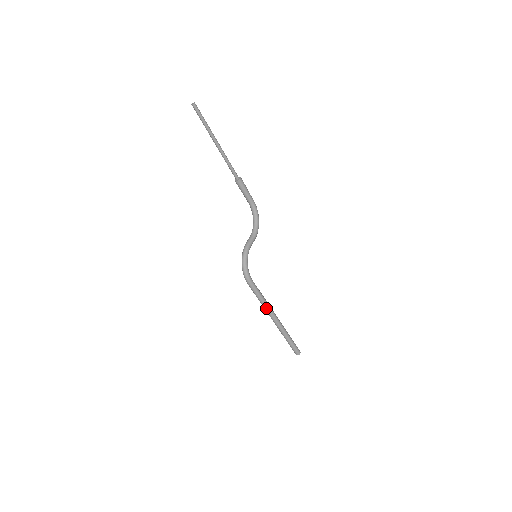
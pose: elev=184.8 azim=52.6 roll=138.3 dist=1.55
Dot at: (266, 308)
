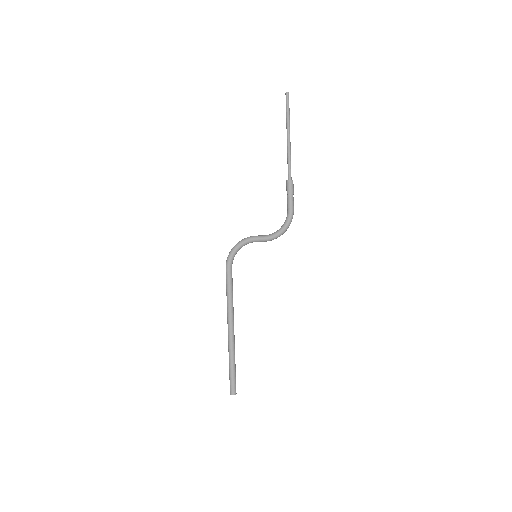
Dot at: (228, 308)
